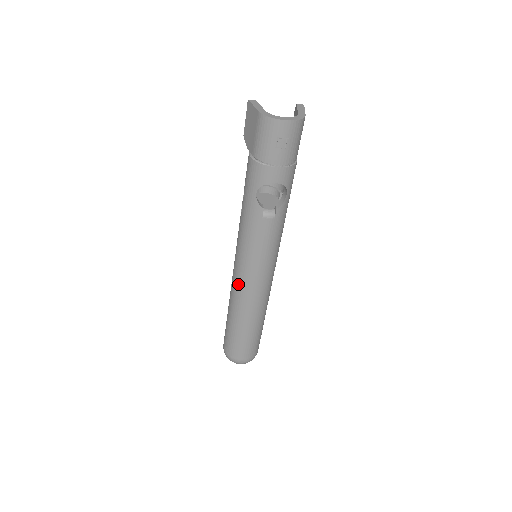
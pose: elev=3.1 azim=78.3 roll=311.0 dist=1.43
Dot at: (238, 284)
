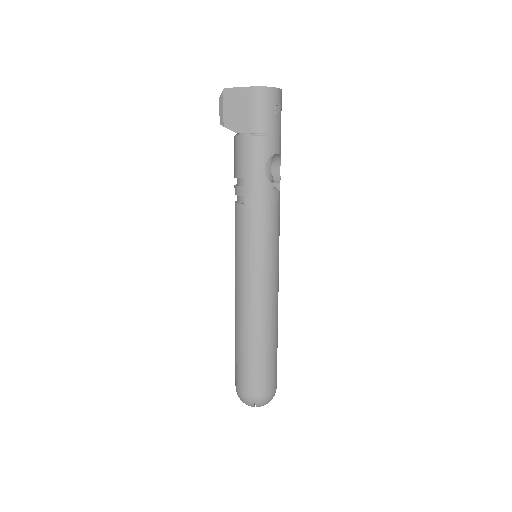
Dot at: (258, 289)
